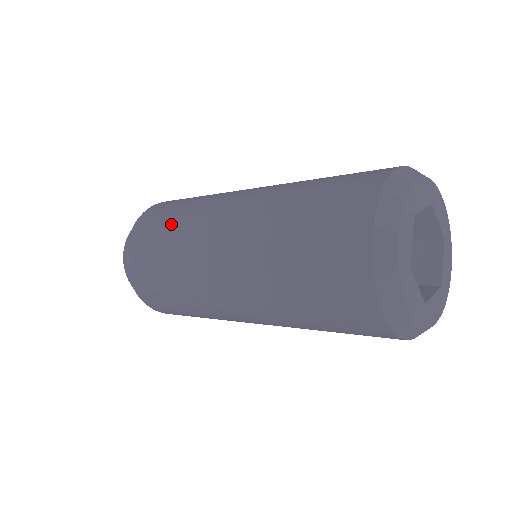
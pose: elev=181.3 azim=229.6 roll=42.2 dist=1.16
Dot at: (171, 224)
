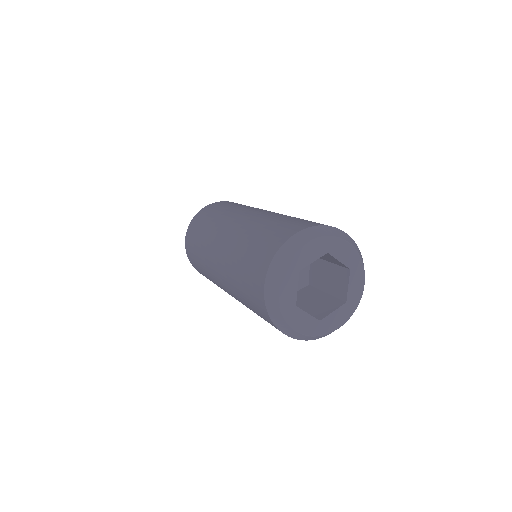
Dot at: (232, 206)
